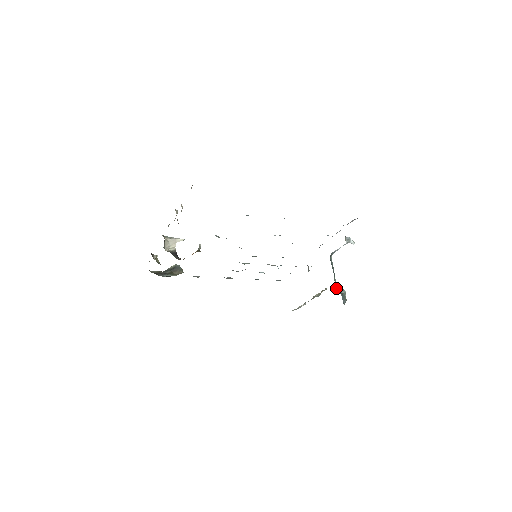
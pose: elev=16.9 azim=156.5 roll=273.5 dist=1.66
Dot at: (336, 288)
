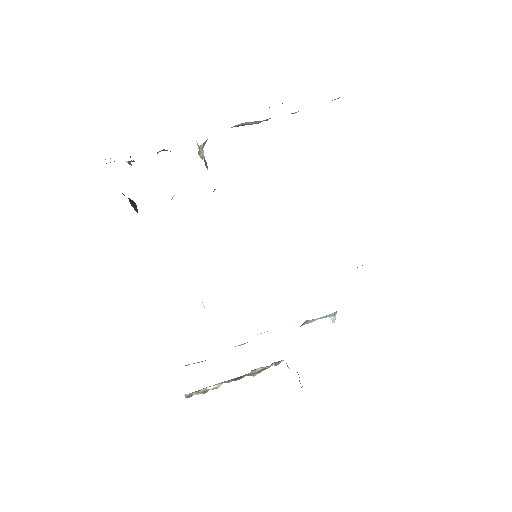
Dot at: occluded
